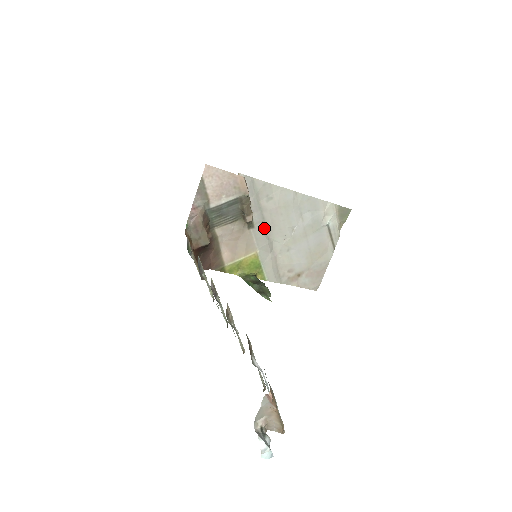
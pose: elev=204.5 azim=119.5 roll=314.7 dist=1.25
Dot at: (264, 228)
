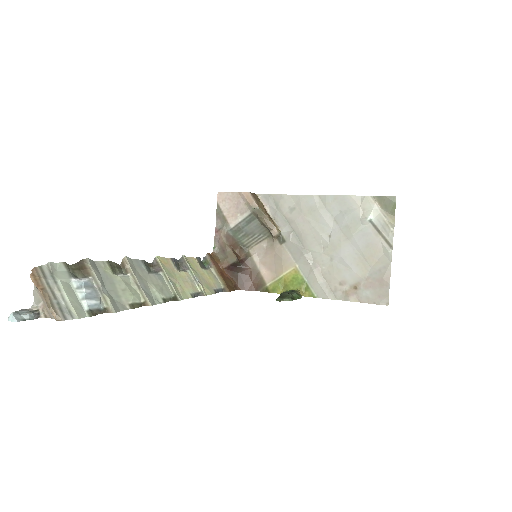
Dot at: (296, 240)
